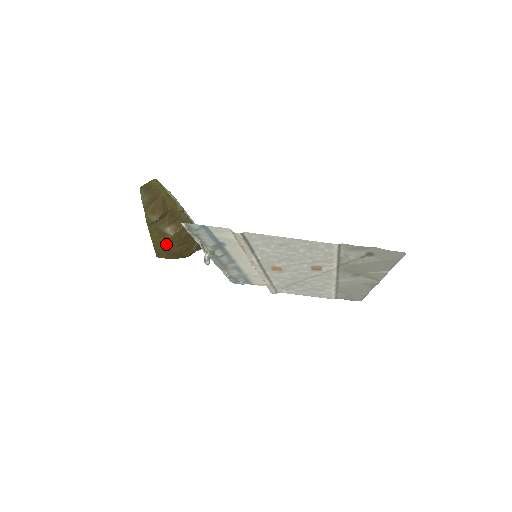
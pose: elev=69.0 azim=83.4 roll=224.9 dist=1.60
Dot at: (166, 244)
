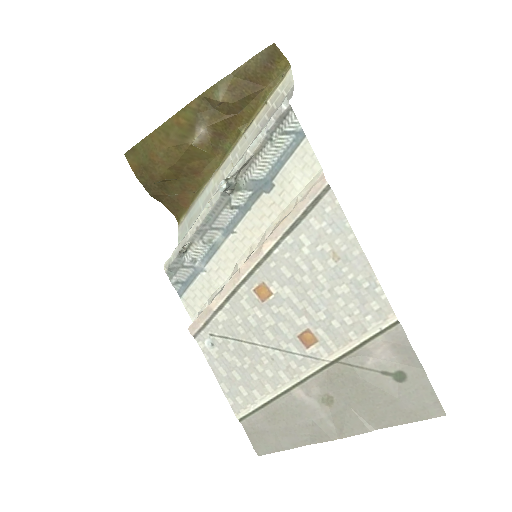
Dot at: (168, 146)
